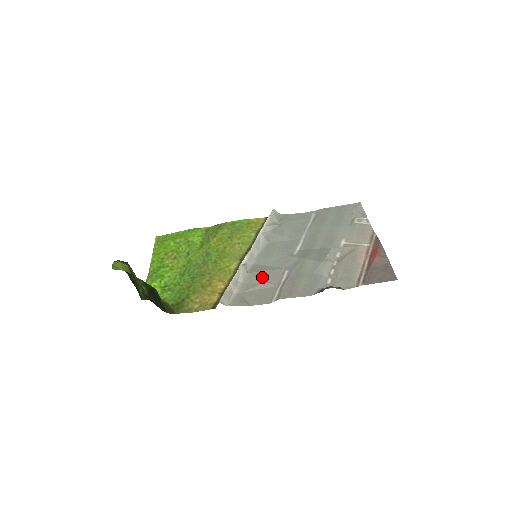
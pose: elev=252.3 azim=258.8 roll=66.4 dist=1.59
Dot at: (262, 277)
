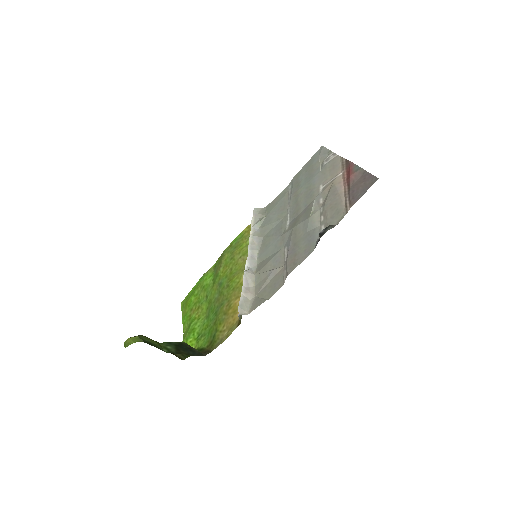
Dot at: (268, 269)
